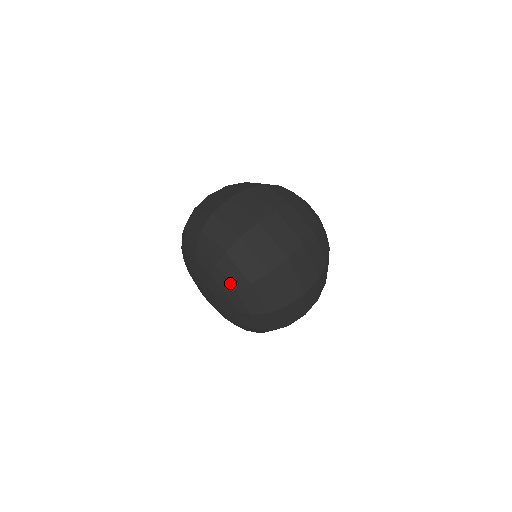
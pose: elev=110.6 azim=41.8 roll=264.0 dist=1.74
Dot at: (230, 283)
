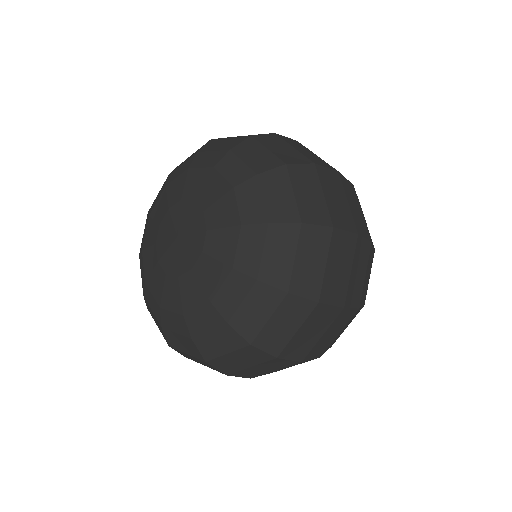
Dot at: (248, 166)
